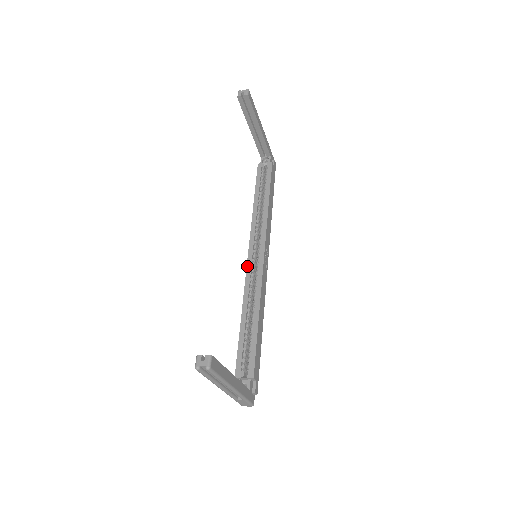
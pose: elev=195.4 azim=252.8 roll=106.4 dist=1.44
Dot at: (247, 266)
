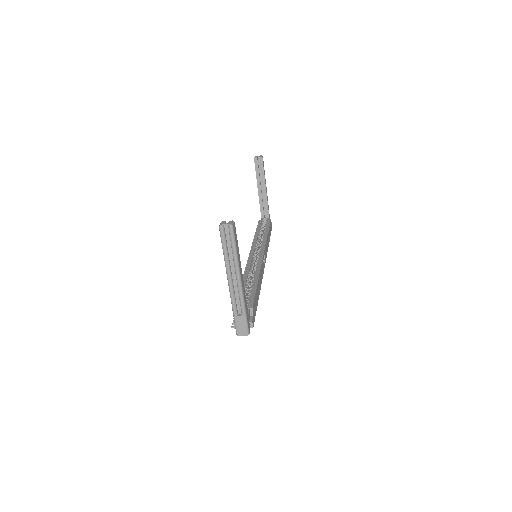
Dot at: (248, 259)
